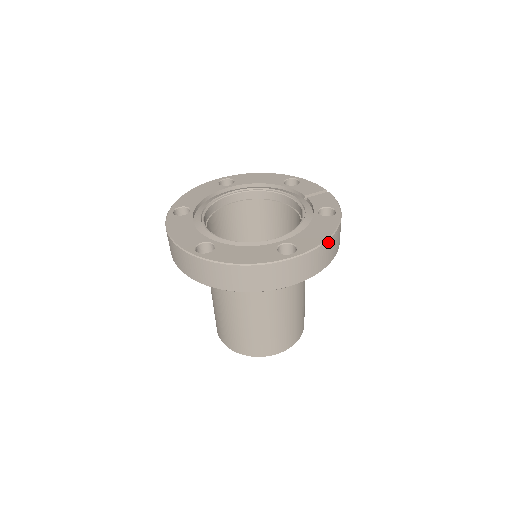
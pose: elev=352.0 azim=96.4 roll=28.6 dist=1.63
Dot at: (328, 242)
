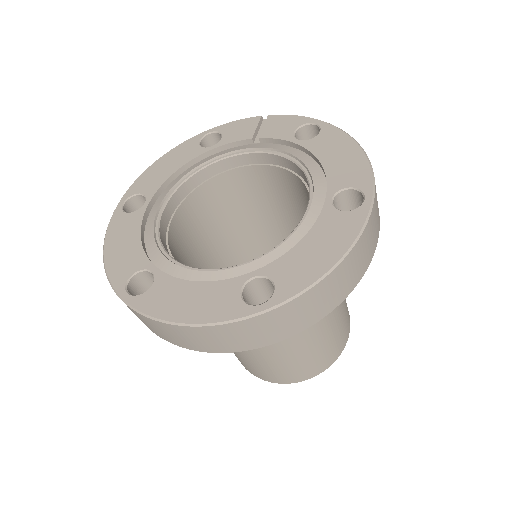
Dot at: (365, 156)
